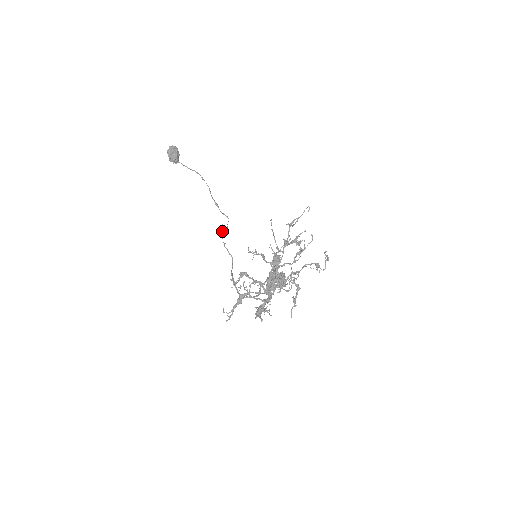
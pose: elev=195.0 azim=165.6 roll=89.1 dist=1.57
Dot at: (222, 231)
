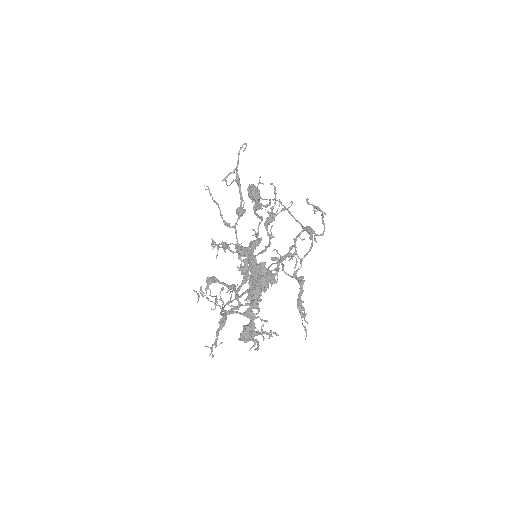
Dot at: (288, 252)
